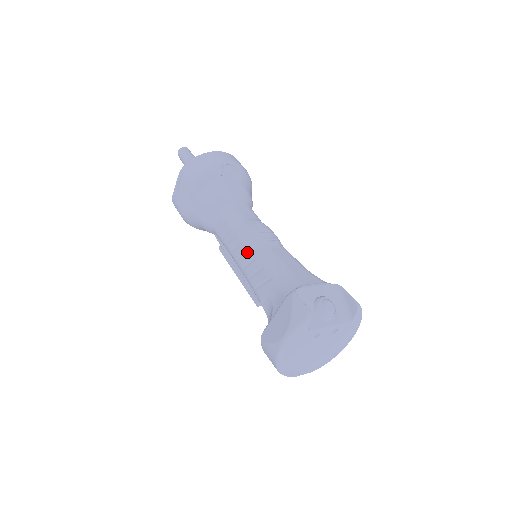
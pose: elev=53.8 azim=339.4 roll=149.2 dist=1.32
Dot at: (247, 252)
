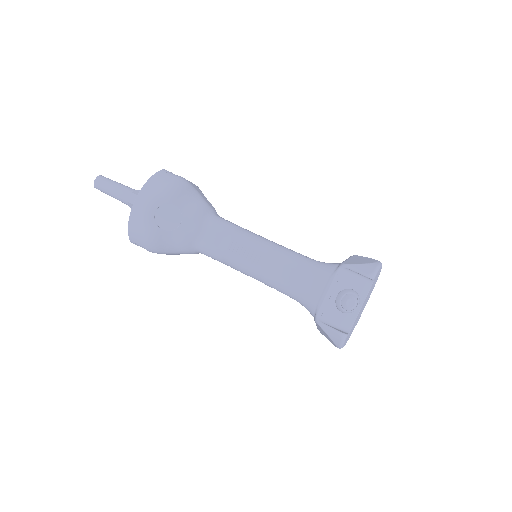
Dot at: occluded
